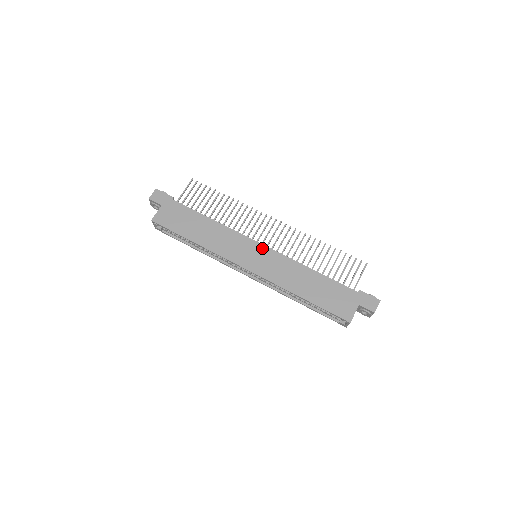
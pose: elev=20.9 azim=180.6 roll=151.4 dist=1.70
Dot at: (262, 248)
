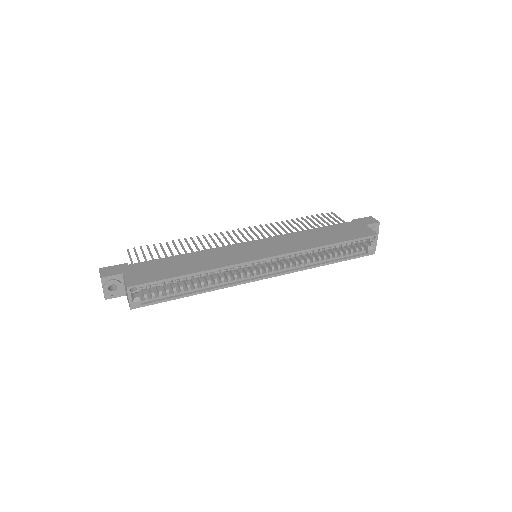
Dot at: (256, 242)
